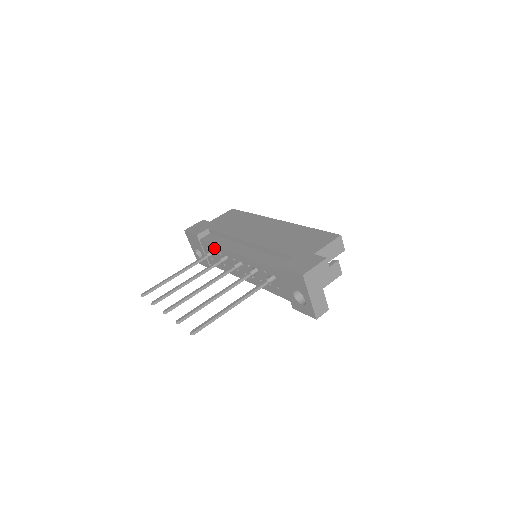
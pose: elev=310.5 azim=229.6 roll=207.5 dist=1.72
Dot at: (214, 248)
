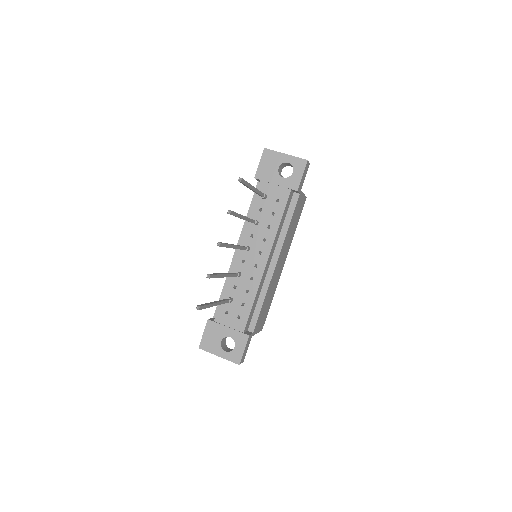
Dot at: (227, 294)
